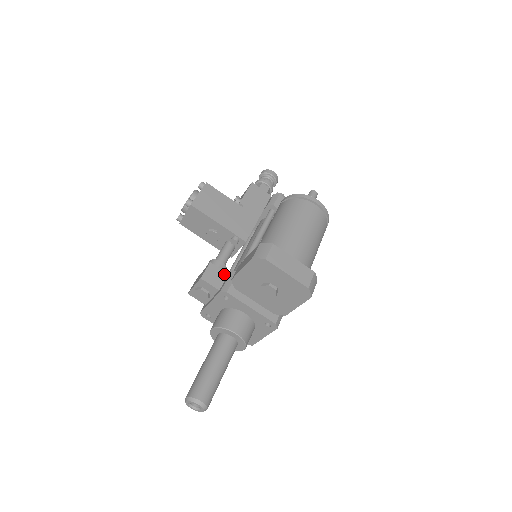
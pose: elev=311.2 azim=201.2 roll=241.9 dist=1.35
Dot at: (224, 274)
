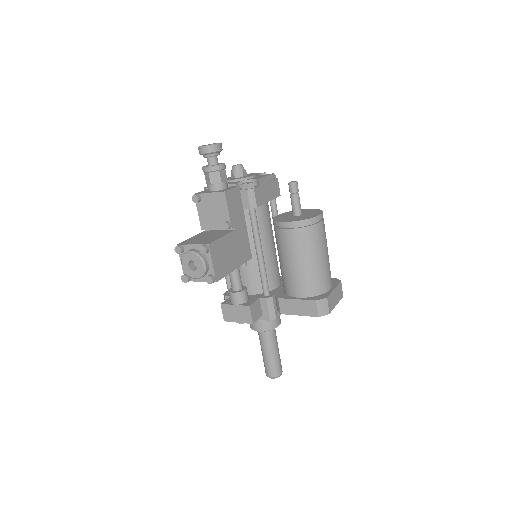
Dot at: (258, 301)
